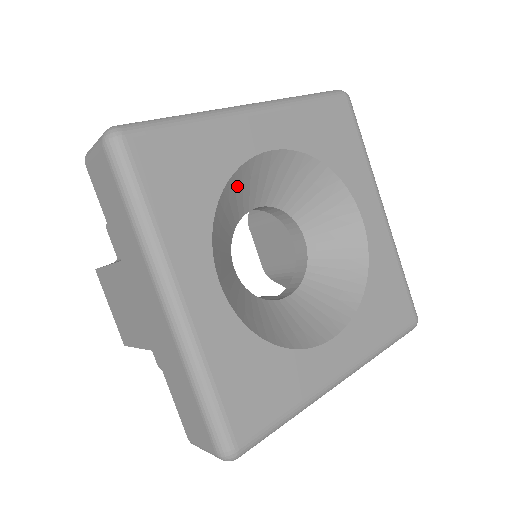
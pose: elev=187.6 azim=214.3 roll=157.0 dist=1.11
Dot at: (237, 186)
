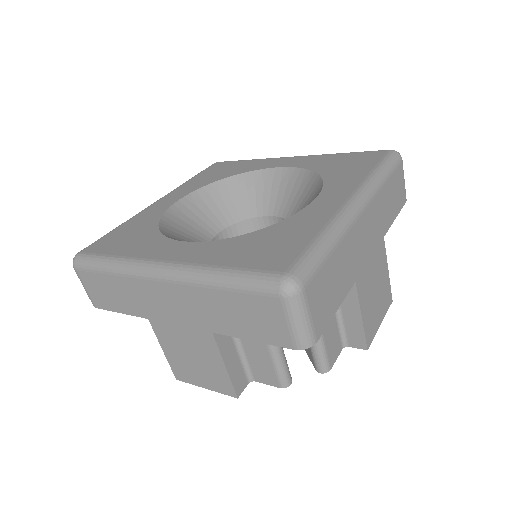
Dot at: (249, 185)
